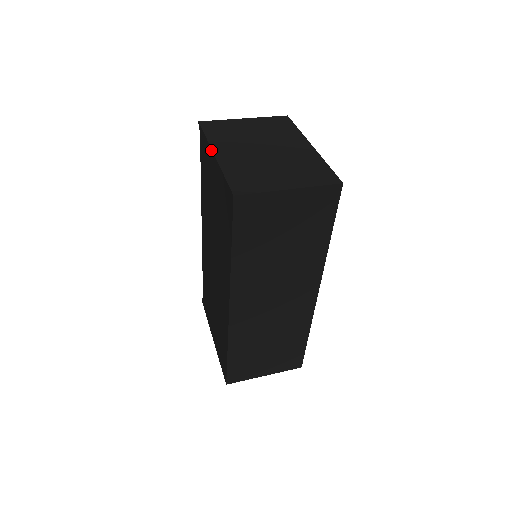
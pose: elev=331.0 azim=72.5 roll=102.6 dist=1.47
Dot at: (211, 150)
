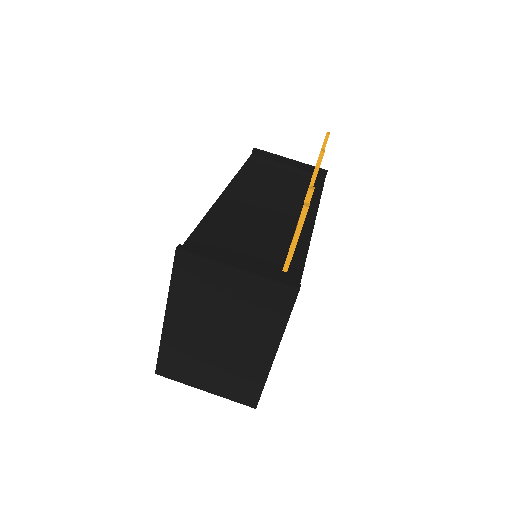
Dot at: (166, 307)
